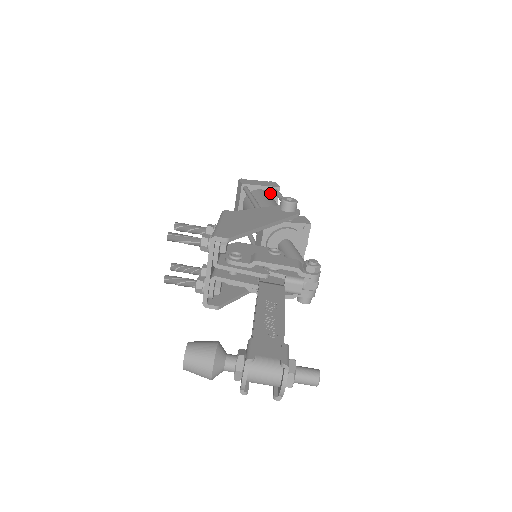
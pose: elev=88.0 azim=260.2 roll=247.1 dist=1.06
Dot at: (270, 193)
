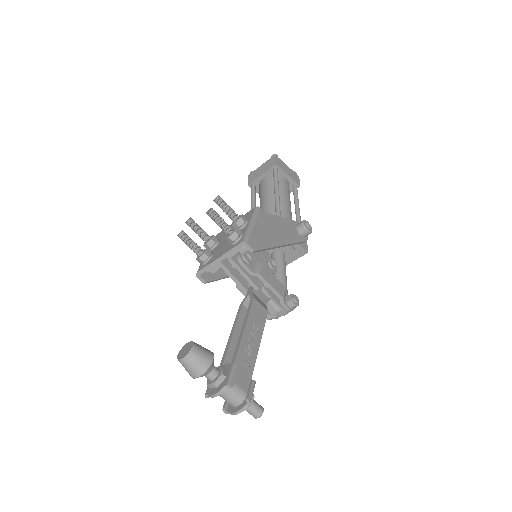
Dot at: (290, 185)
